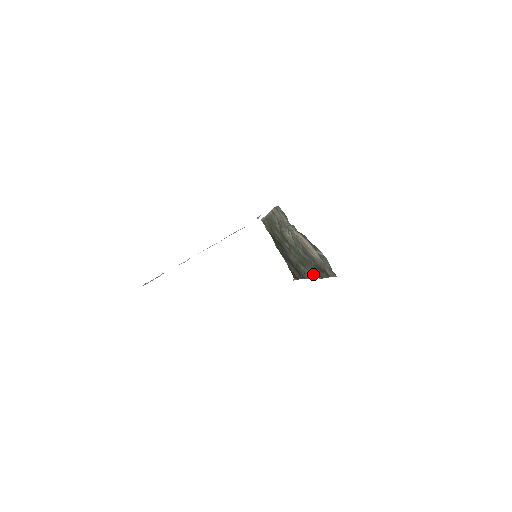
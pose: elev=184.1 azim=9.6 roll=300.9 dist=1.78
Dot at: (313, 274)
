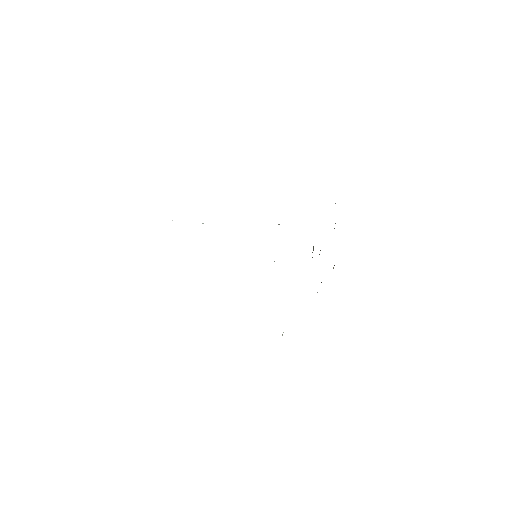
Dot at: occluded
